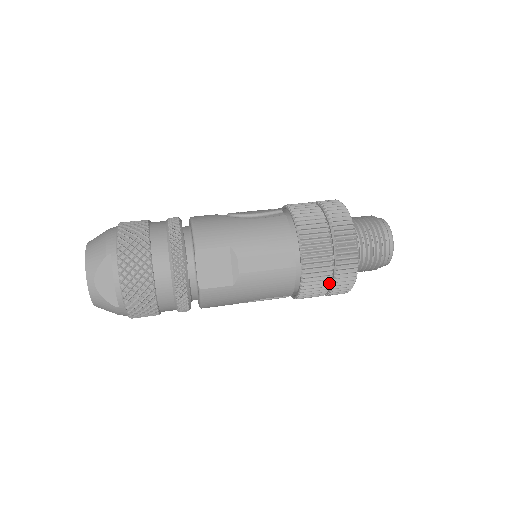
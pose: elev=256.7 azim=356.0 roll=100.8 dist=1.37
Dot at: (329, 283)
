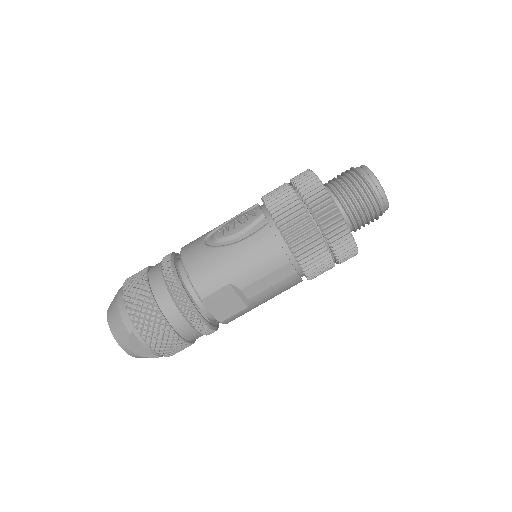
Dot at: (333, 264)
